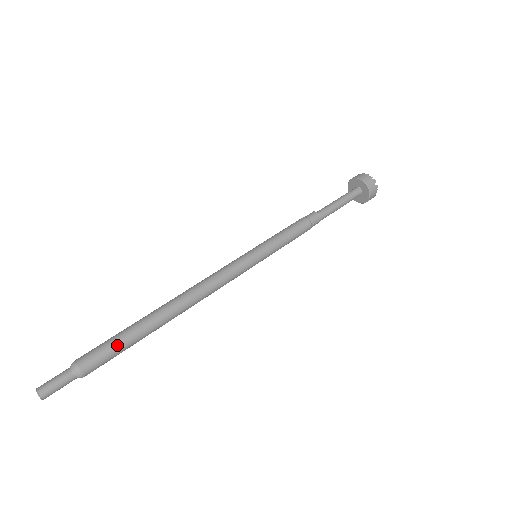
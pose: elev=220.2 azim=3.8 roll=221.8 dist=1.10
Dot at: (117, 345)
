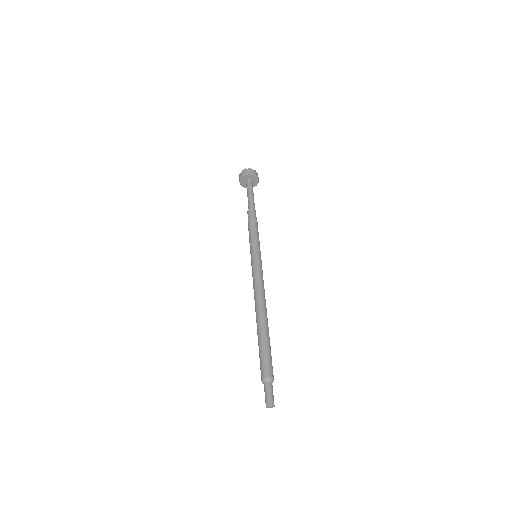
Dot at: occluded
